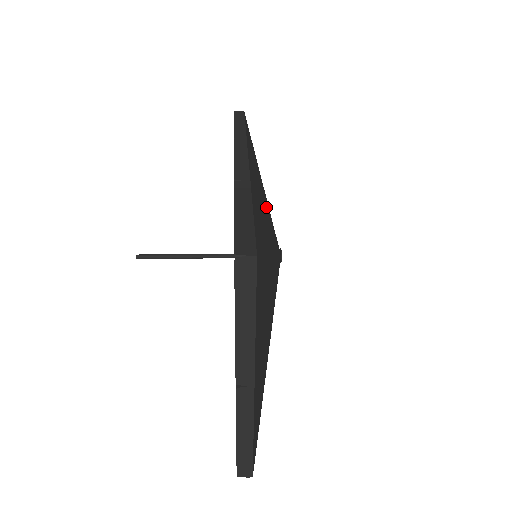
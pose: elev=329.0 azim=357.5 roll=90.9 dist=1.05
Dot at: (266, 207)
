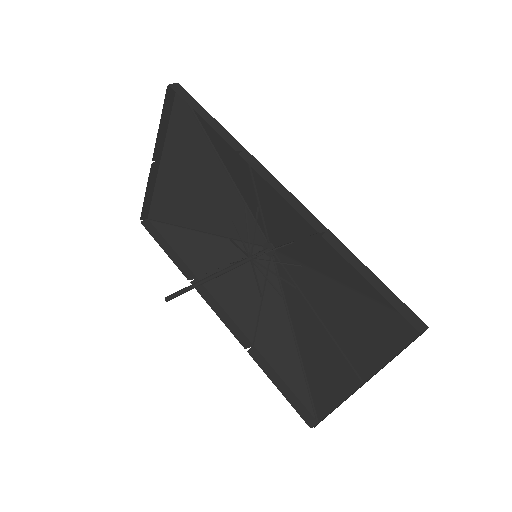
Dot at: (267, 214)
